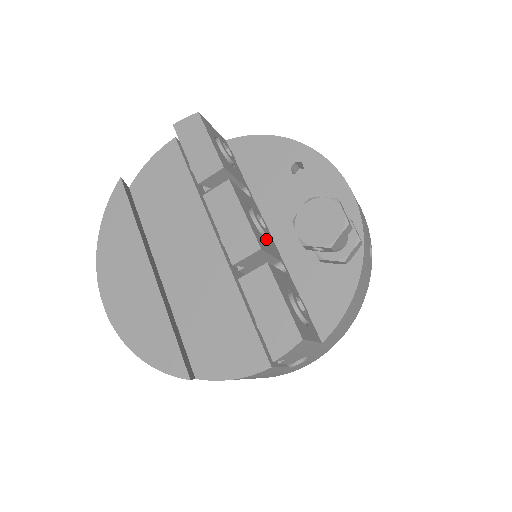
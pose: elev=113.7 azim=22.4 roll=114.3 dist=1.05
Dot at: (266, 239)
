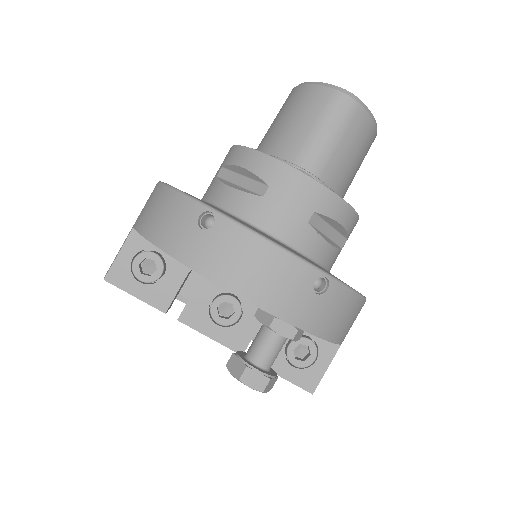
Dot at: (241, 318)
